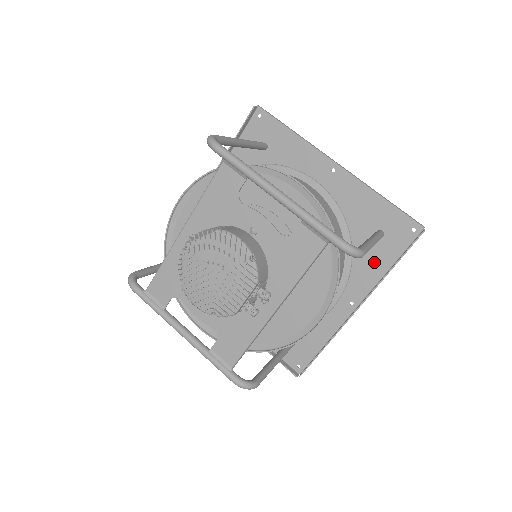
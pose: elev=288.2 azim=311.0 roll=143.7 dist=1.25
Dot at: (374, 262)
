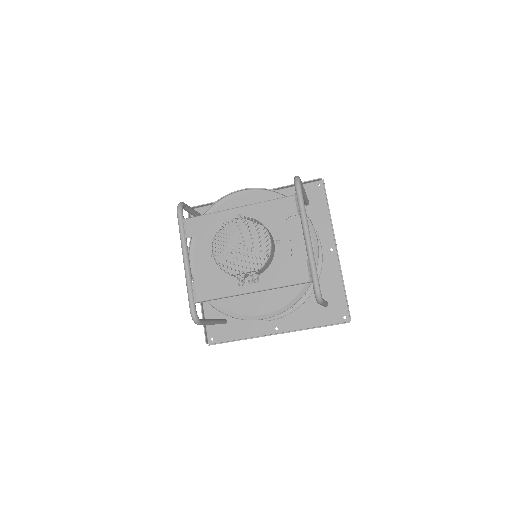
Dot at: (309, 316)
